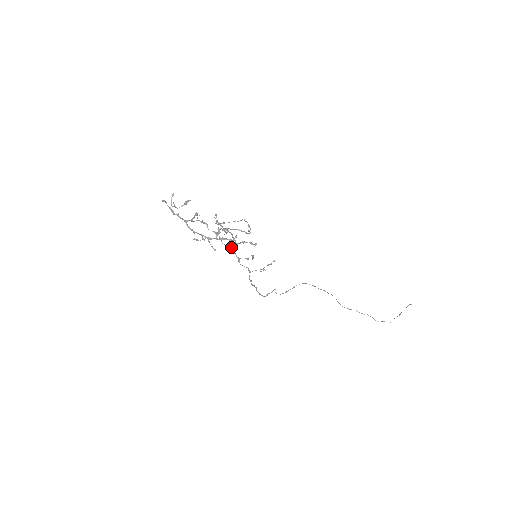
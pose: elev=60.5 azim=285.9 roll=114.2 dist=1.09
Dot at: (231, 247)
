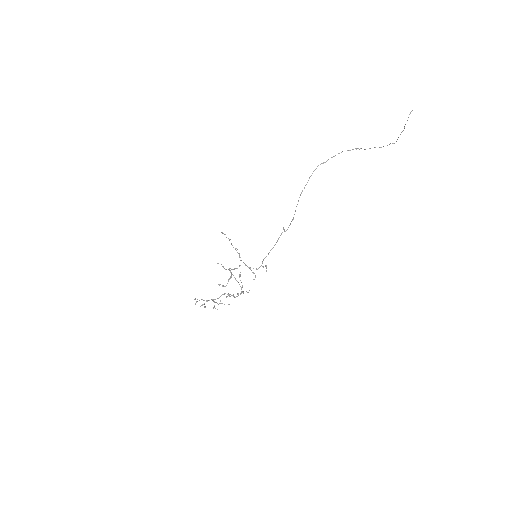
Dot at: occluded
